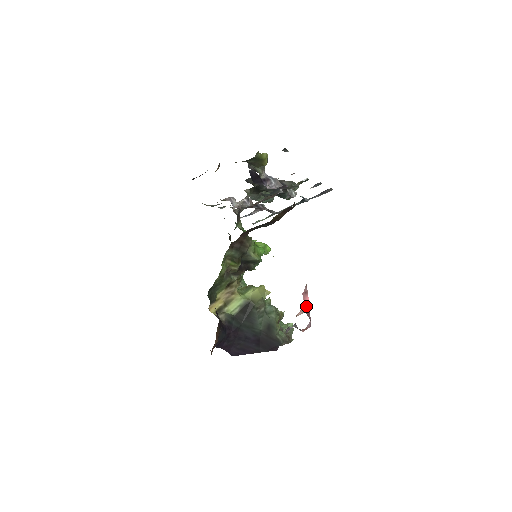
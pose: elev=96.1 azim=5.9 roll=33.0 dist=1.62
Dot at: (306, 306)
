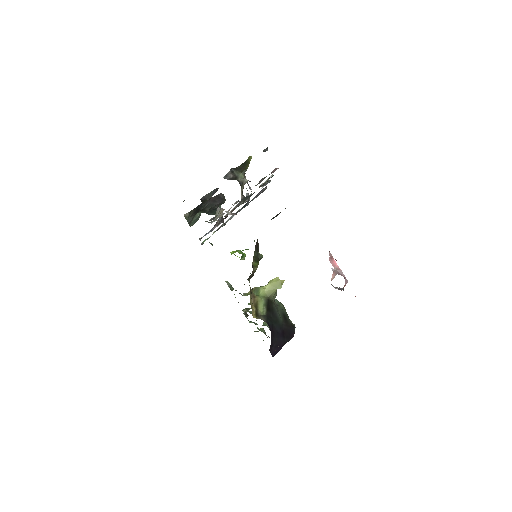
Dot at: (336, 268)
